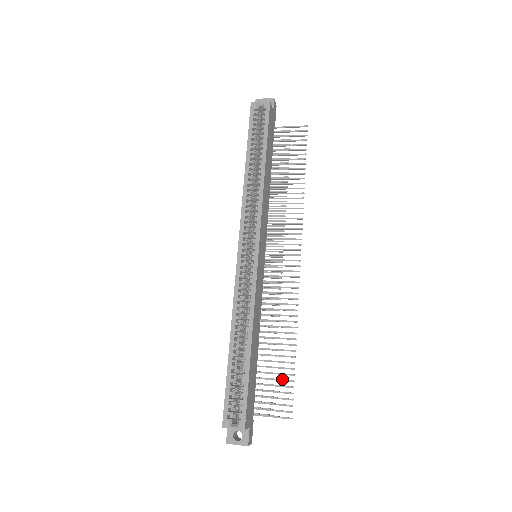
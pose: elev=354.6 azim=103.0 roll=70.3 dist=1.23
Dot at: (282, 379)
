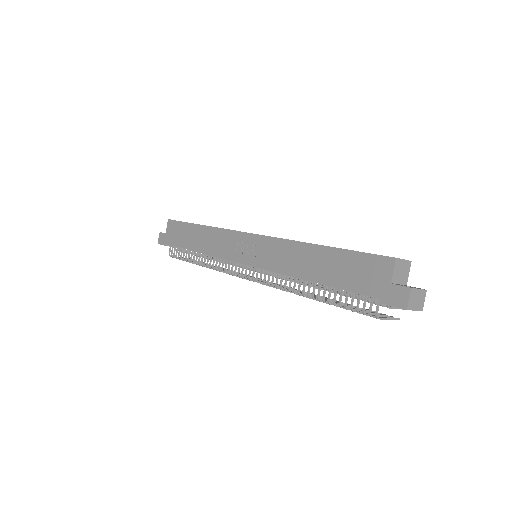
Dot at: (370, 298)
